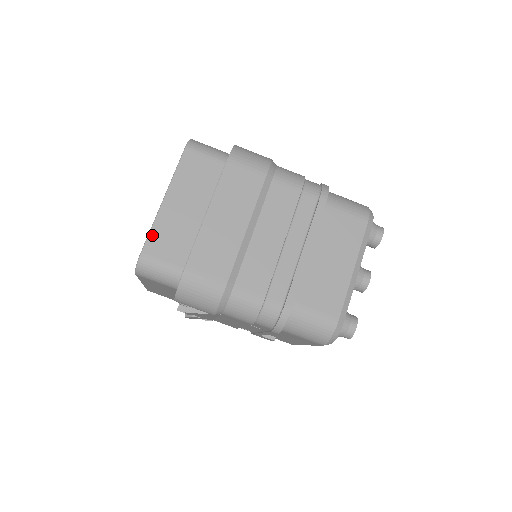
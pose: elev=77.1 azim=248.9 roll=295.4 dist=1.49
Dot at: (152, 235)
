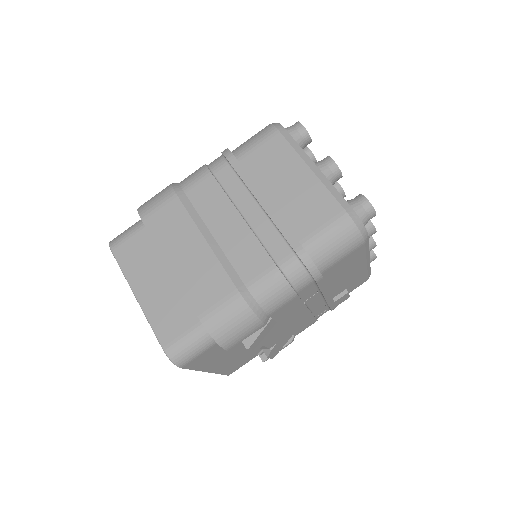
Dot at: (155, 328)
